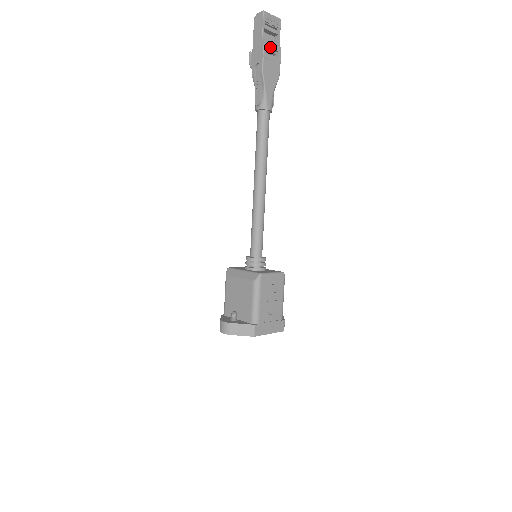
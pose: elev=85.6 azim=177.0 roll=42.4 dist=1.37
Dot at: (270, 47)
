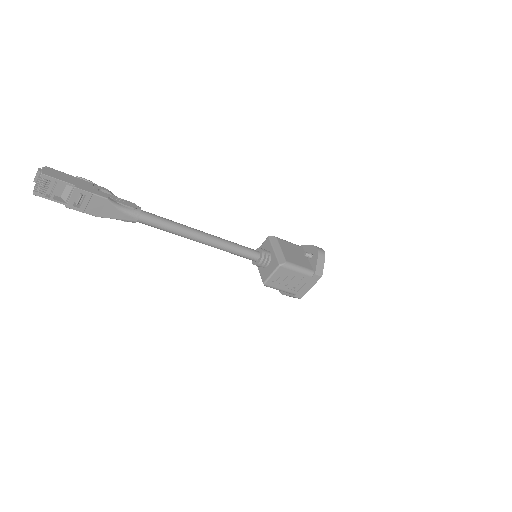
Dot at: (73, 202)
